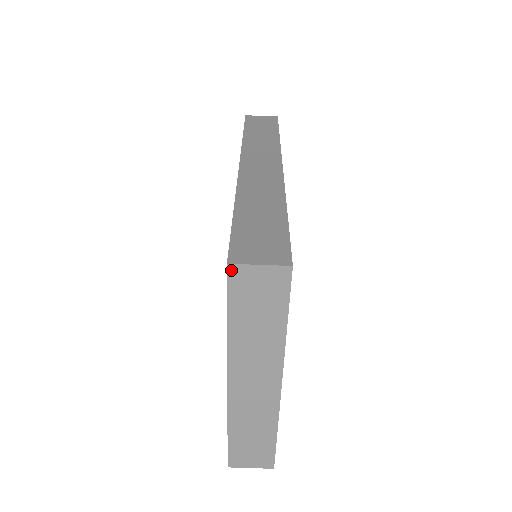
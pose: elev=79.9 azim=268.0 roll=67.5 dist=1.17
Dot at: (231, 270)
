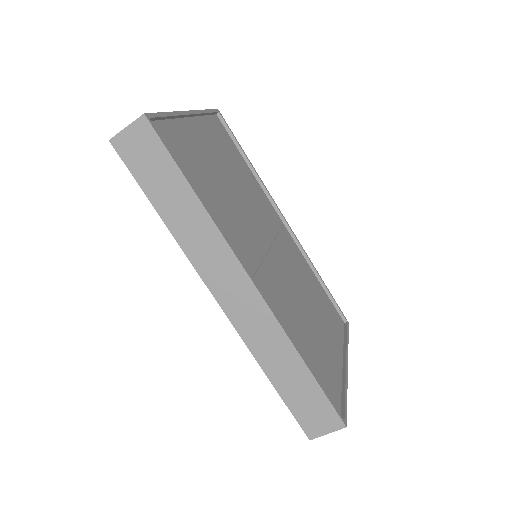
Dot at: (312, 436)
